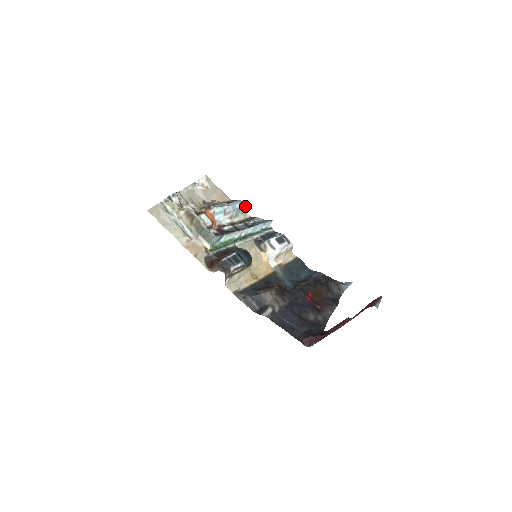
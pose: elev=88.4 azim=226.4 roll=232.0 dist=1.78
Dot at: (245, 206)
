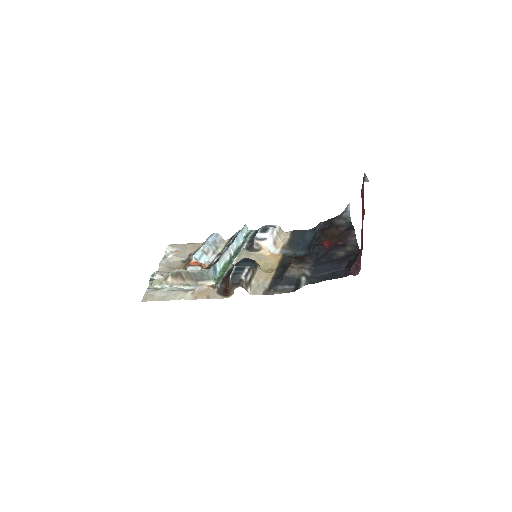
Dot at: (217, 236)
